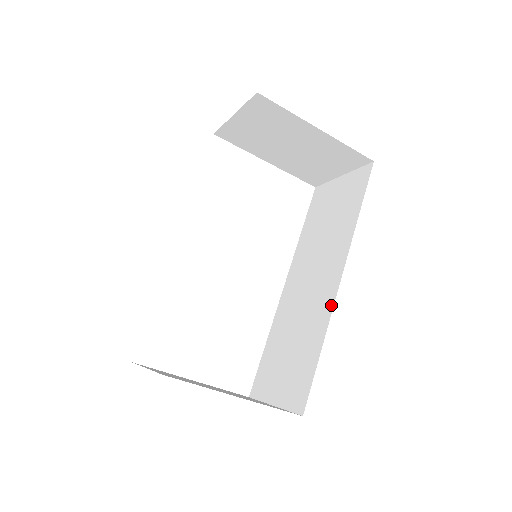
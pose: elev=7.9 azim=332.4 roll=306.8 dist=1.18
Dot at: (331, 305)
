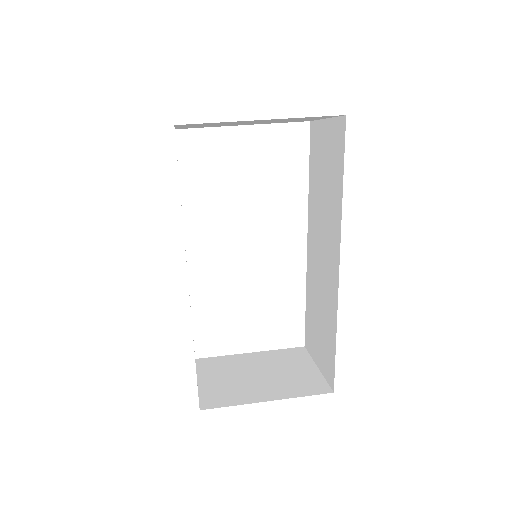
Dot at: (336, 293)
